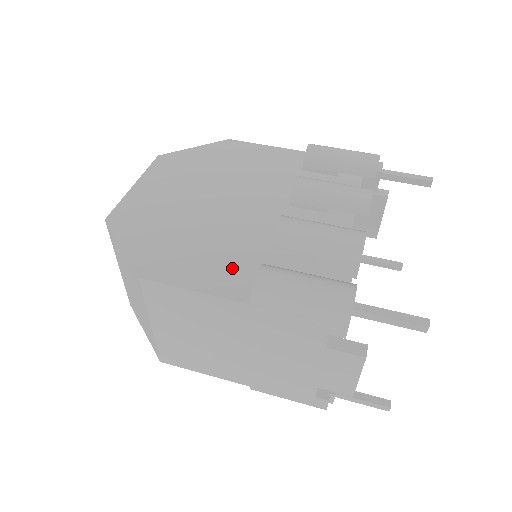
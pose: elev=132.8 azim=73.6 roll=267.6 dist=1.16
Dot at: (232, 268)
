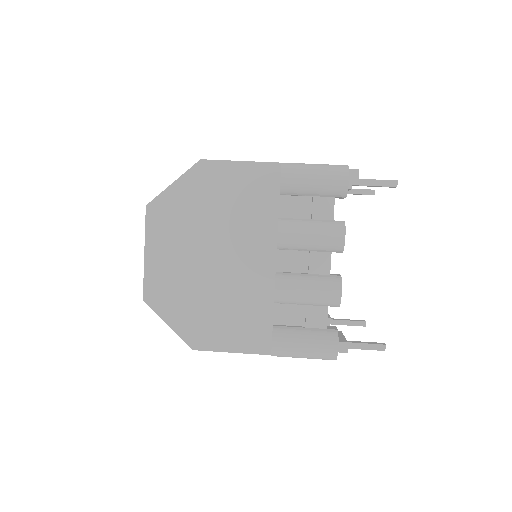
Dot at: (251, 327)
